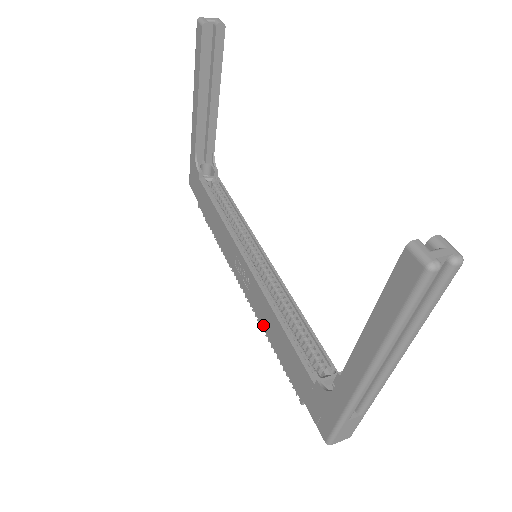
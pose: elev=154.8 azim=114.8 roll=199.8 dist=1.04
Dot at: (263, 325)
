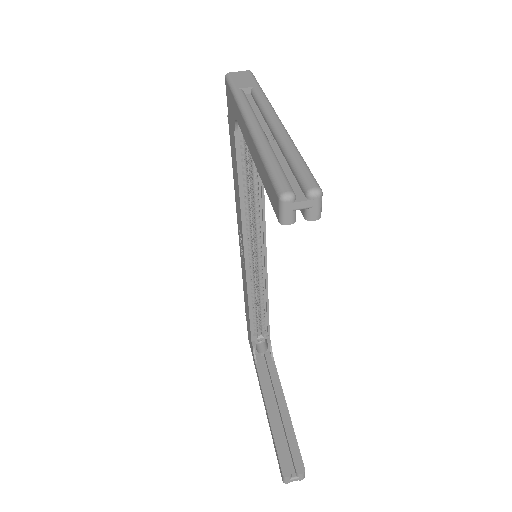
Dot at: (242, 276)
